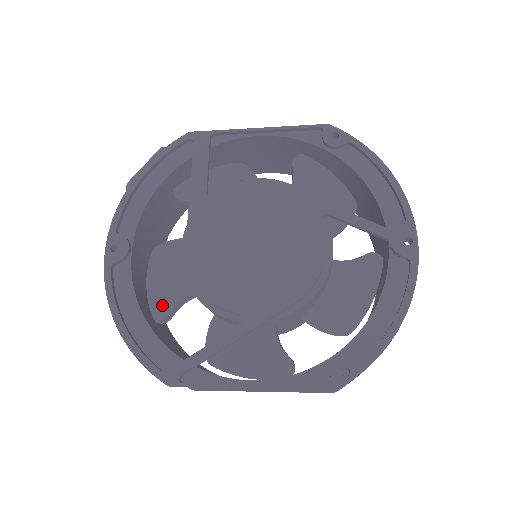
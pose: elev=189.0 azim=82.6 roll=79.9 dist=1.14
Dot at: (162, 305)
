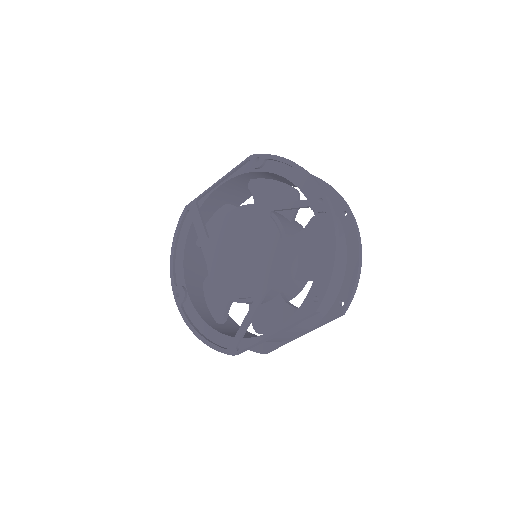
Dot at: (218, 313)
